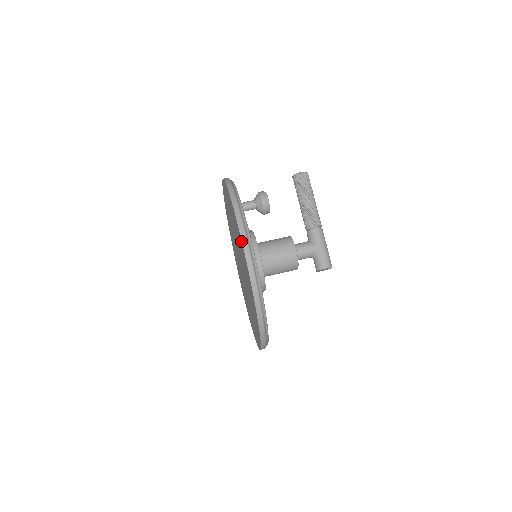
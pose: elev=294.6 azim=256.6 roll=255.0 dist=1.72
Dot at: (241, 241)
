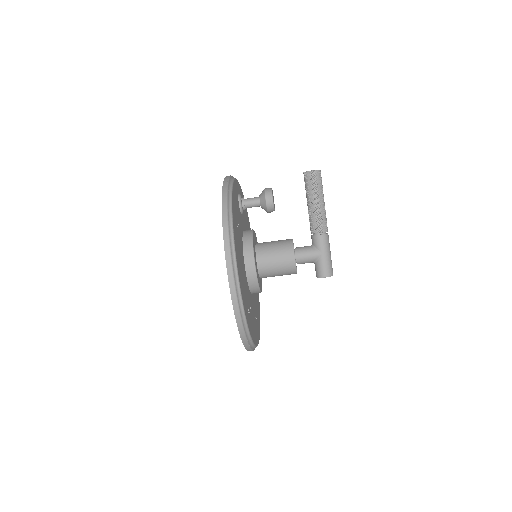
Dot at: (227, 266)
